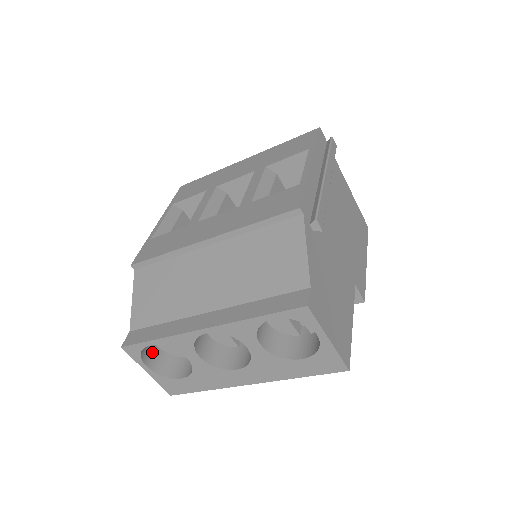
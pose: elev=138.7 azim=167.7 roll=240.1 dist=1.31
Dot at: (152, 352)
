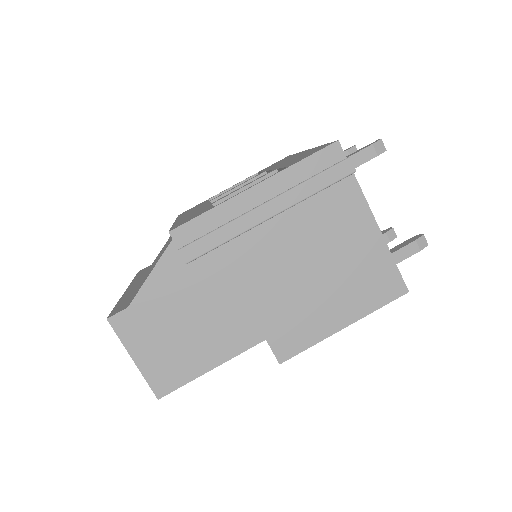
Dot at: occluded
